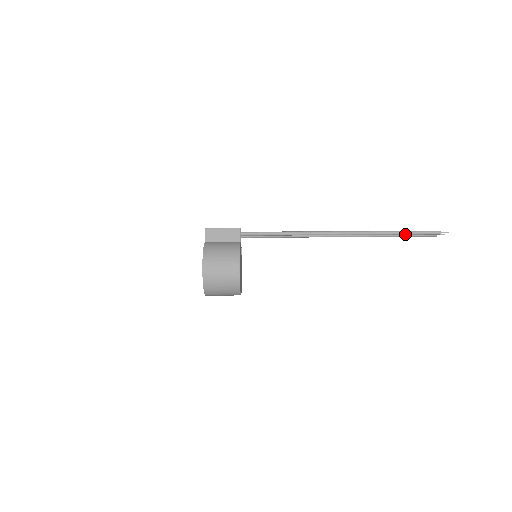
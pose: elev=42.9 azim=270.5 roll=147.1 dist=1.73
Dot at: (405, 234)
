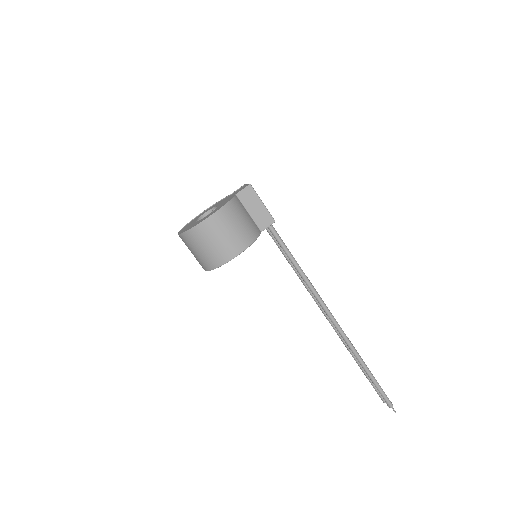
Dot at: (371, 379)
